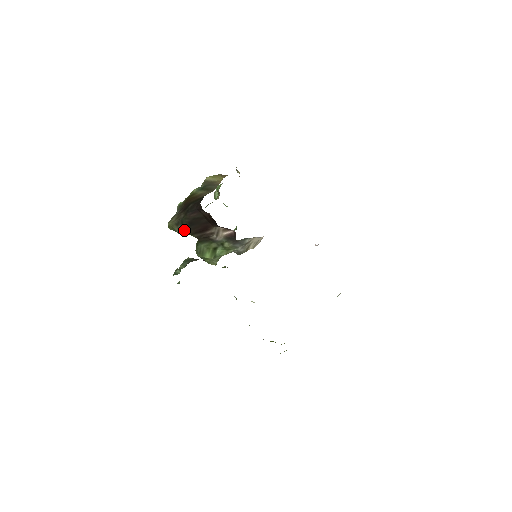
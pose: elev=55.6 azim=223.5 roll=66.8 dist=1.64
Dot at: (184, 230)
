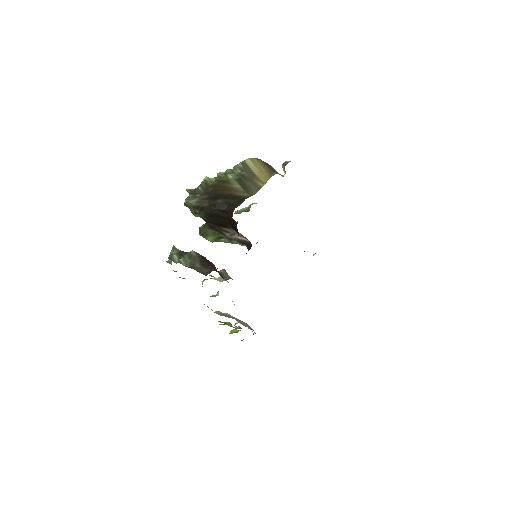
Dot at: (200, 214)
